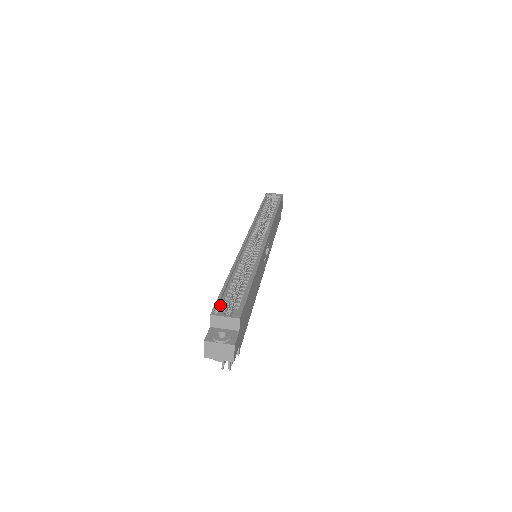
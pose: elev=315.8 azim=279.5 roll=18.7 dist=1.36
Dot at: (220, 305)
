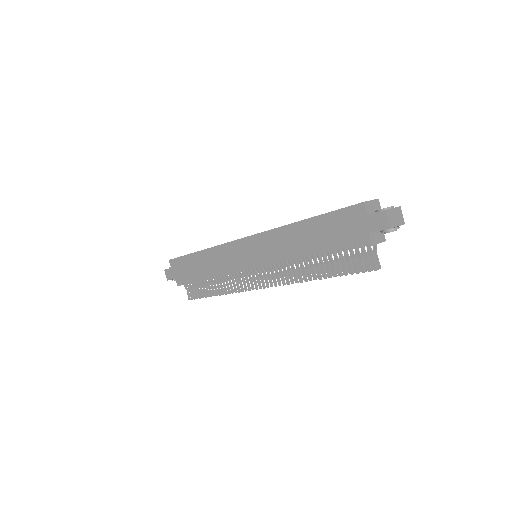
Dot at: (349, 209)
